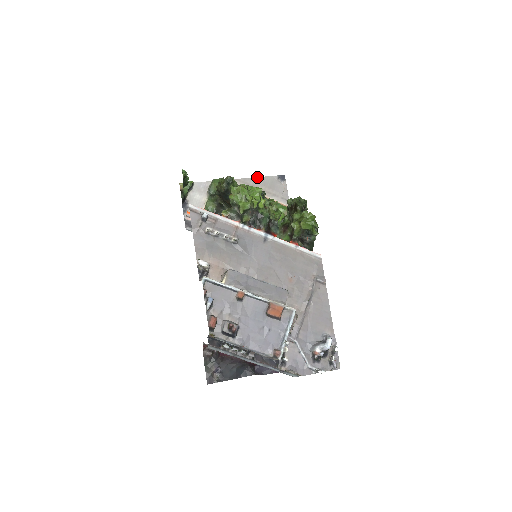
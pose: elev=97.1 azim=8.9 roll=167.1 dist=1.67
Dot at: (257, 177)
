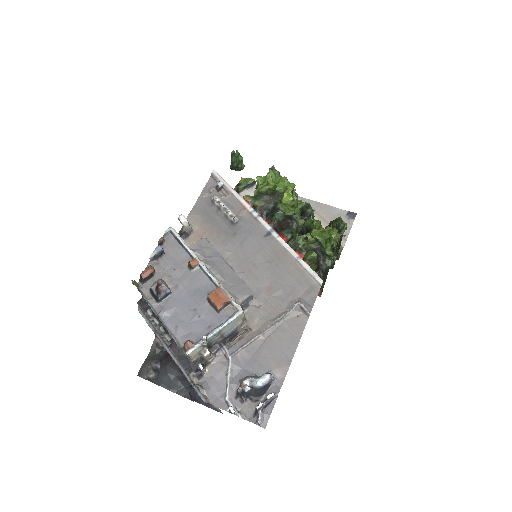
Dot at: (324, 204)
